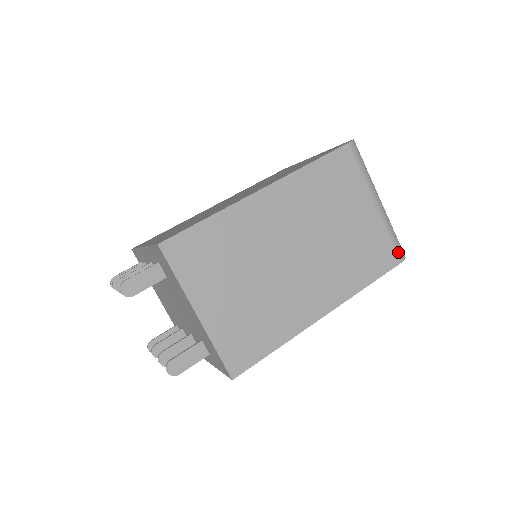
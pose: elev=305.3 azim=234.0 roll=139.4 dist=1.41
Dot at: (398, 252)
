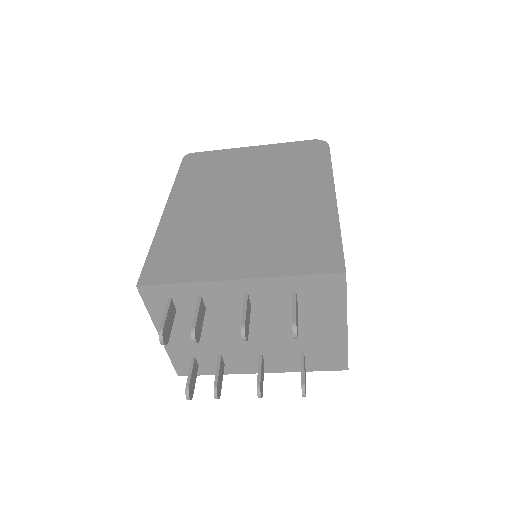
Dot at: occluded
